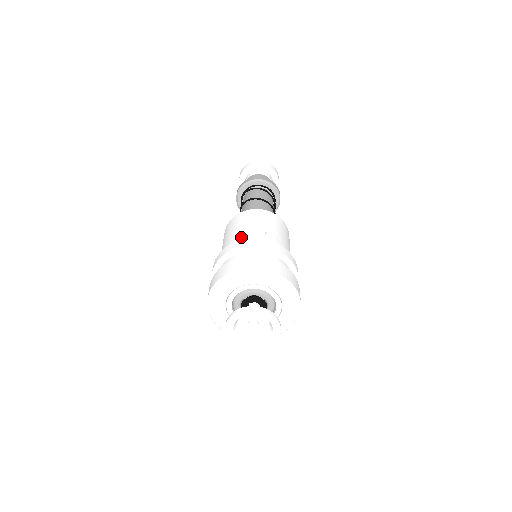
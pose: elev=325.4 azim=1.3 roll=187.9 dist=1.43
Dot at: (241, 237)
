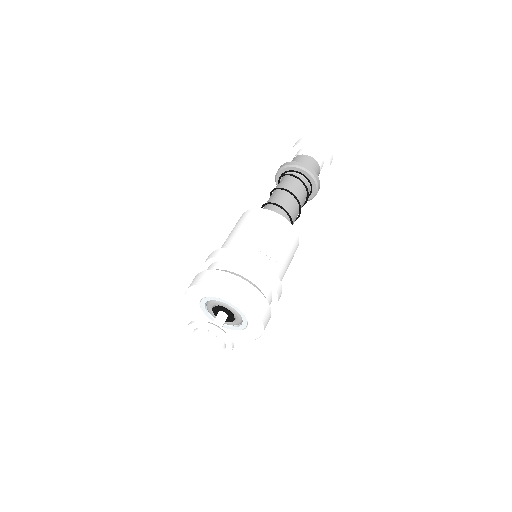
Dot at: (237, 242)
